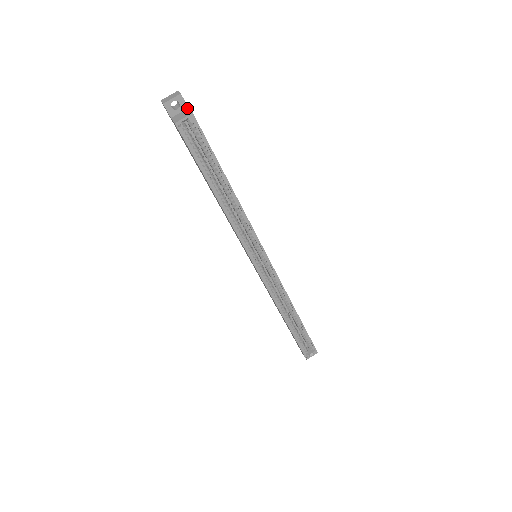
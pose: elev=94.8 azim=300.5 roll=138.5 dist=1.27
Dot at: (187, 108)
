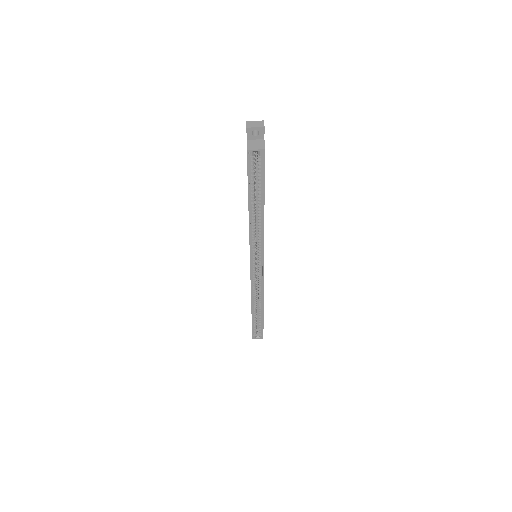
Dot at: (263, 139)
